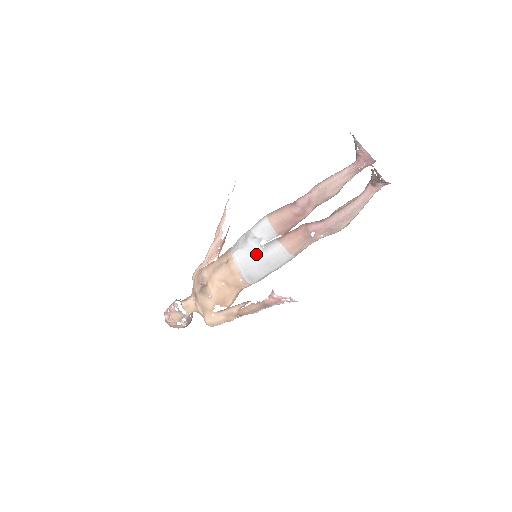
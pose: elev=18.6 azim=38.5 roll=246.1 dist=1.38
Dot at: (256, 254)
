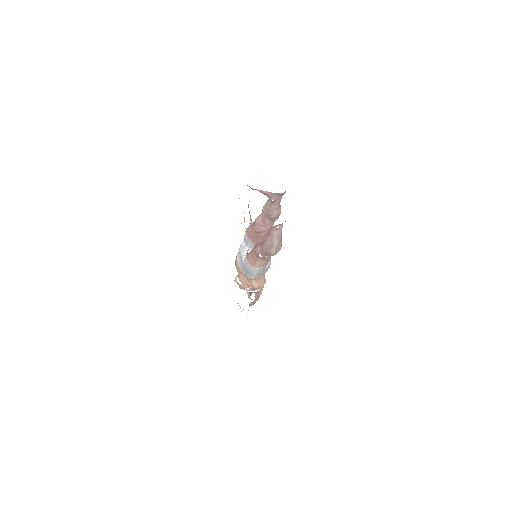
Dot at: (242, 262)
